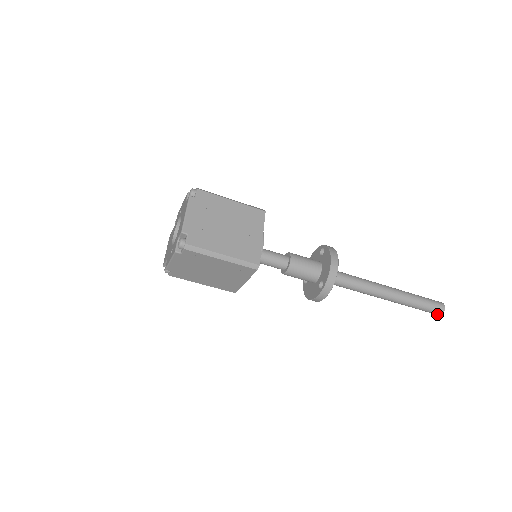
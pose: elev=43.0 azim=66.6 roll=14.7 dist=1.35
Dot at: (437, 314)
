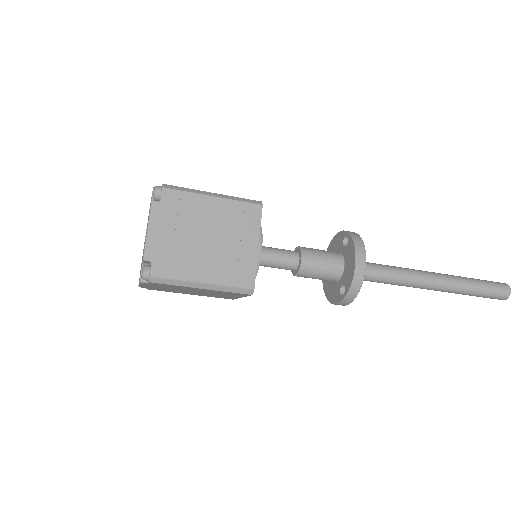
Dot at: (499, 299)
